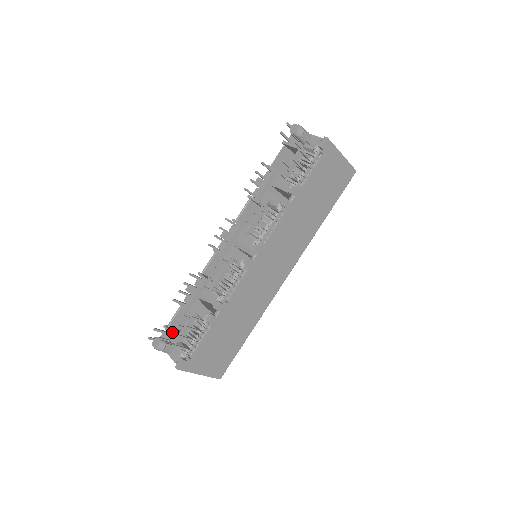
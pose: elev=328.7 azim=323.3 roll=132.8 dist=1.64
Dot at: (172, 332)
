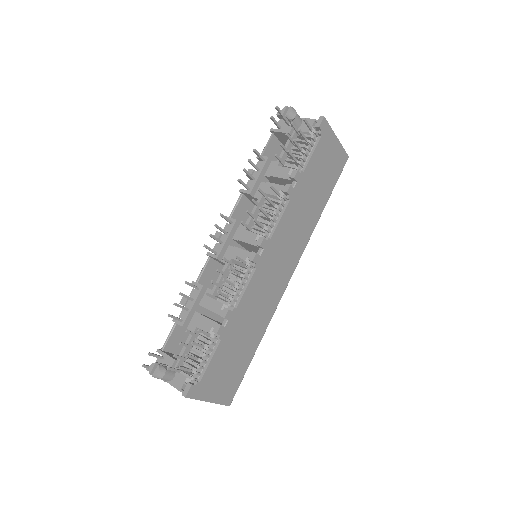
Dot at: (169, 355)
